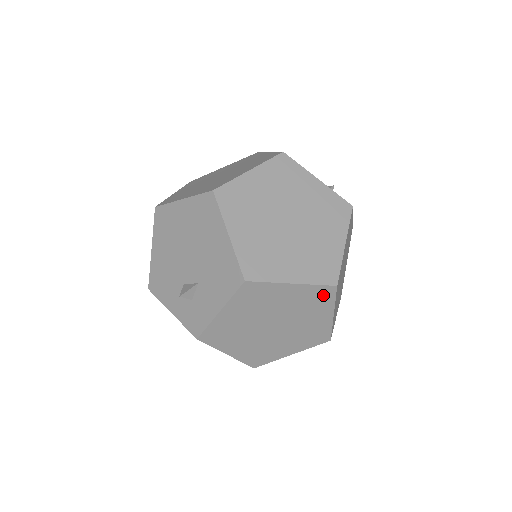
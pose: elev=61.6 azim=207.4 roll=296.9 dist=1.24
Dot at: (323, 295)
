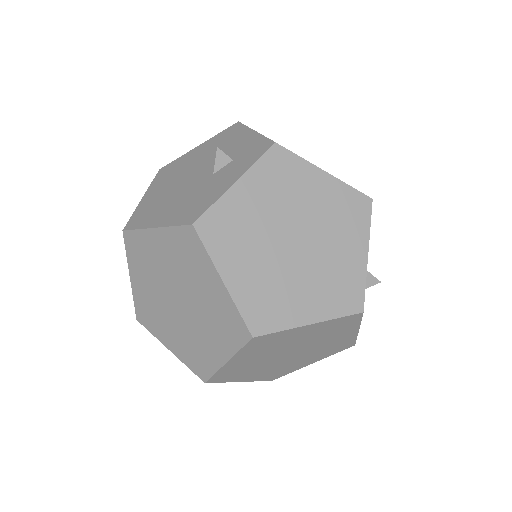
Dot at: occluded
